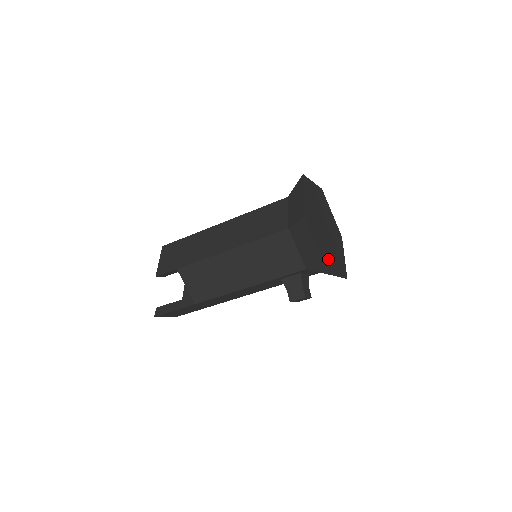
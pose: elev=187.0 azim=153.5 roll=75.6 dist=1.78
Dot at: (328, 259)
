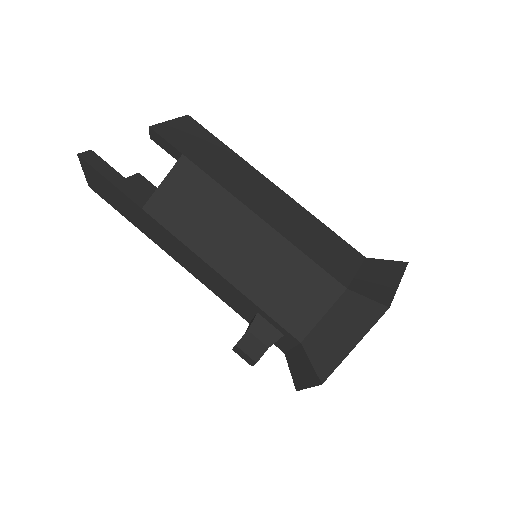
Dot at: occluded
